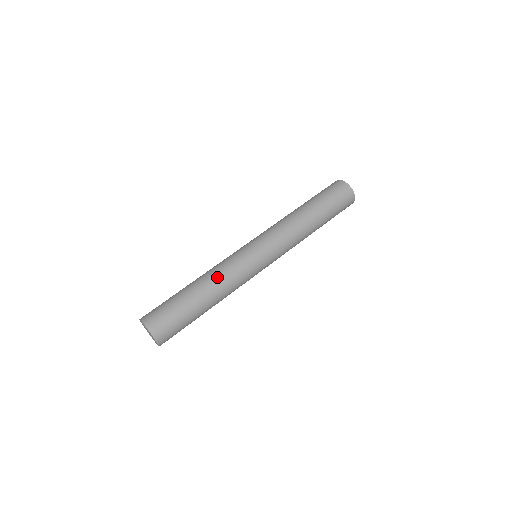
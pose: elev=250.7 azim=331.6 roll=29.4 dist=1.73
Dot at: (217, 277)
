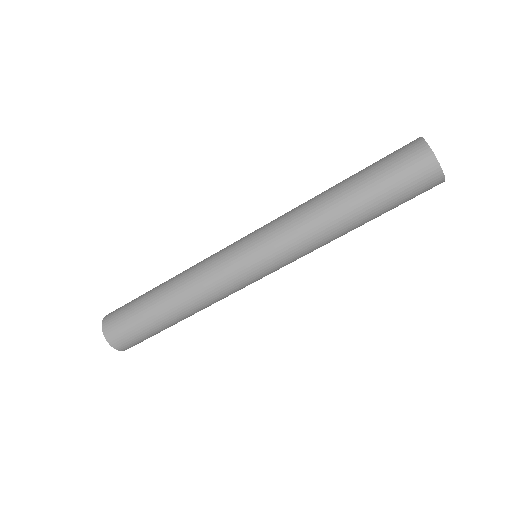
Dot at: (185, 274)
